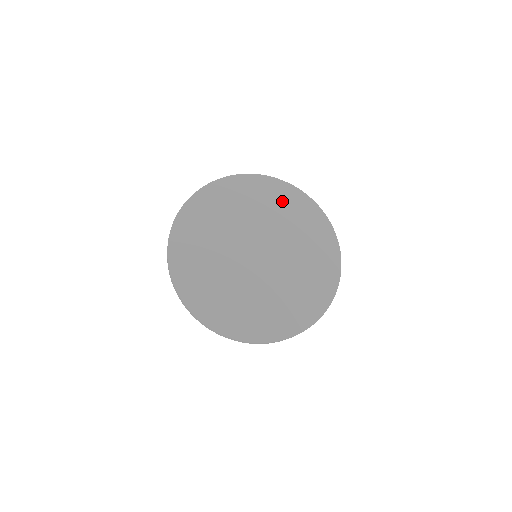
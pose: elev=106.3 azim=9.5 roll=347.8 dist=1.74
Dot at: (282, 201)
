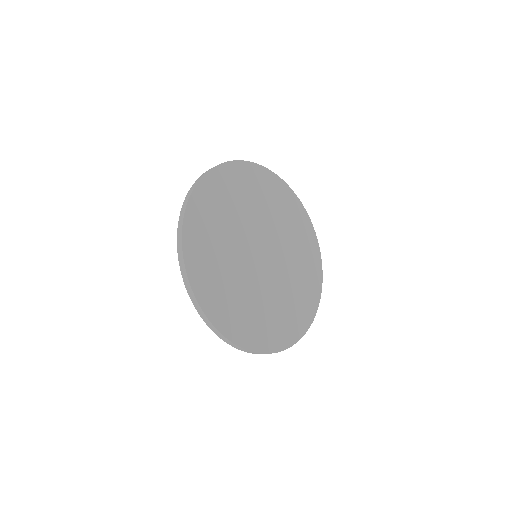
Dot at: (302, 235)
